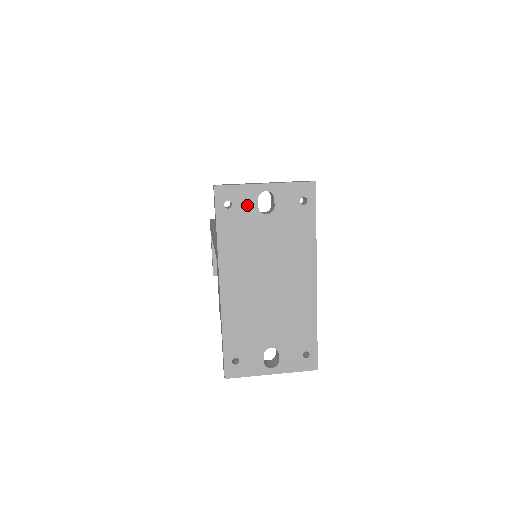
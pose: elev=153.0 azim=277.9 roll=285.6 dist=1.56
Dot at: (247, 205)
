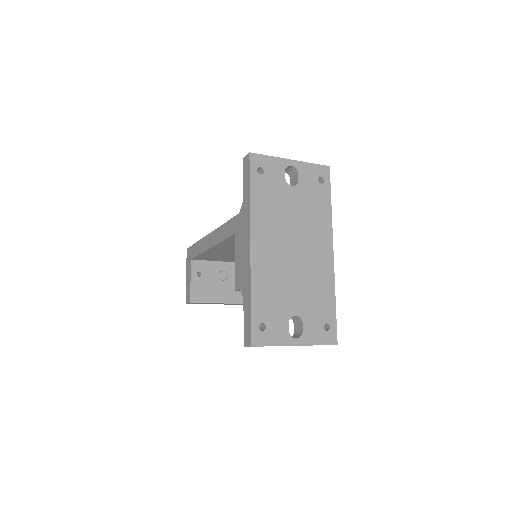
Dot at: (276, 174)
